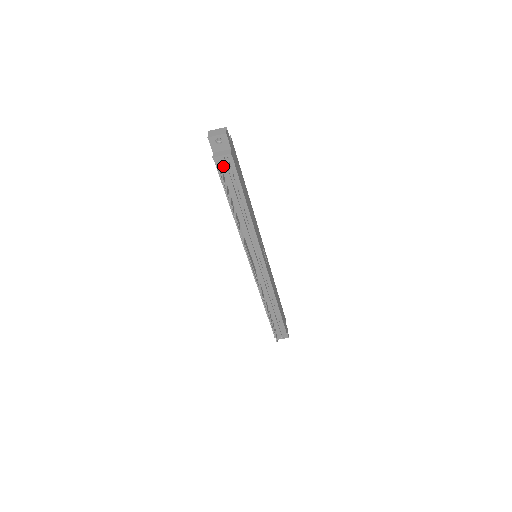
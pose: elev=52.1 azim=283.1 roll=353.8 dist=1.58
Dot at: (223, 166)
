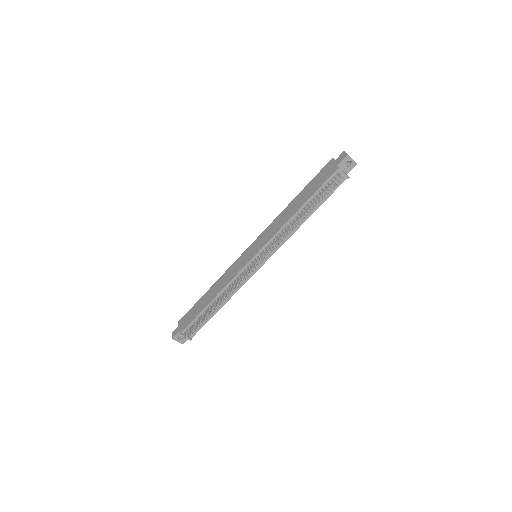
Dot at: occluded
